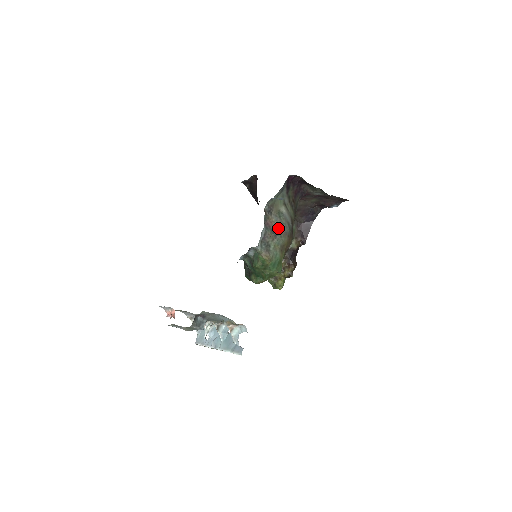
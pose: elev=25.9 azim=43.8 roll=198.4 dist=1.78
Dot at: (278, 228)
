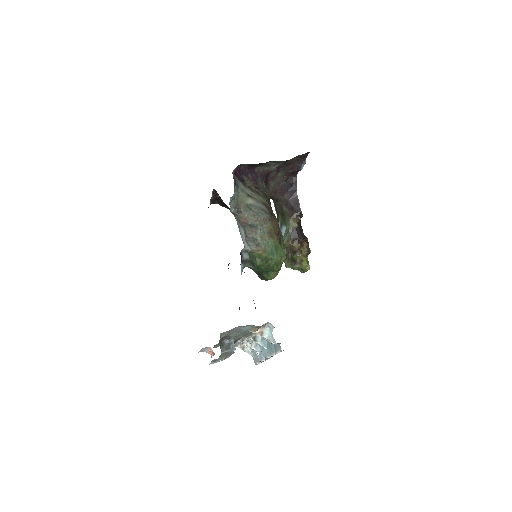
Dot at: (254, 220)
